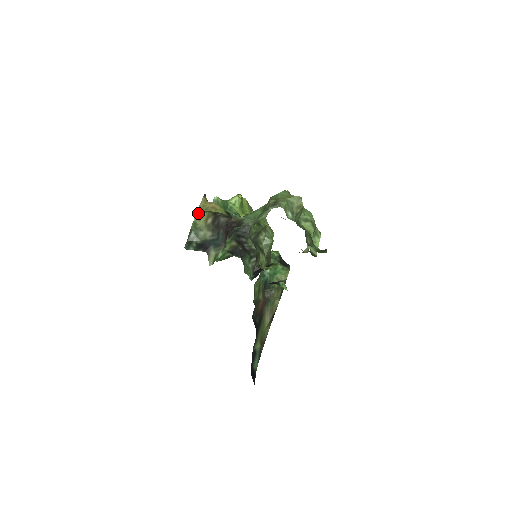
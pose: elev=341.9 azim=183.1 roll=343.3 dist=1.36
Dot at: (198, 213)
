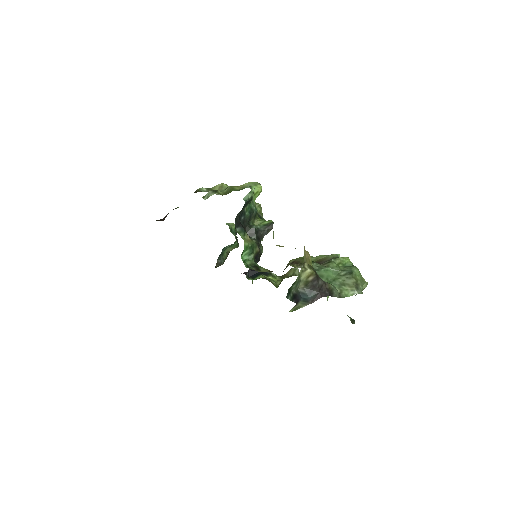
Dot at: (304, 265)
